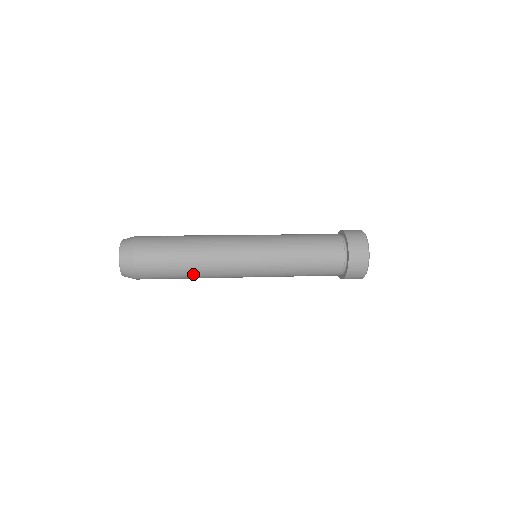
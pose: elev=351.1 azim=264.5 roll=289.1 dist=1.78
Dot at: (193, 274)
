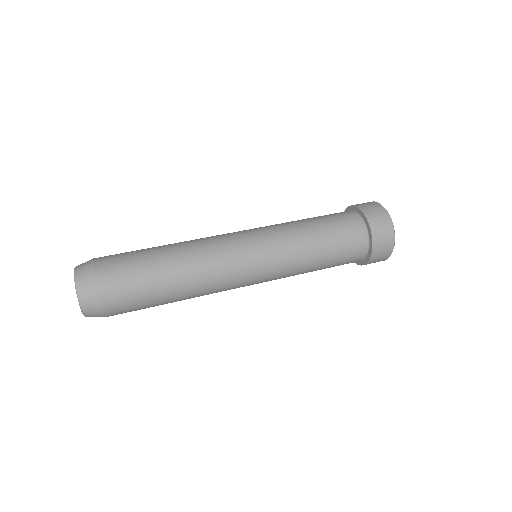
Dot at: occluded
